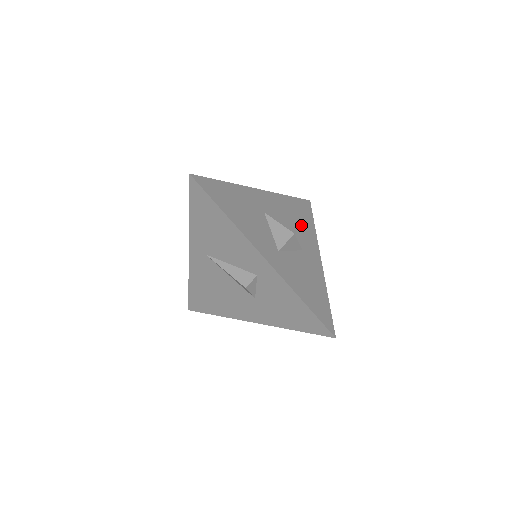
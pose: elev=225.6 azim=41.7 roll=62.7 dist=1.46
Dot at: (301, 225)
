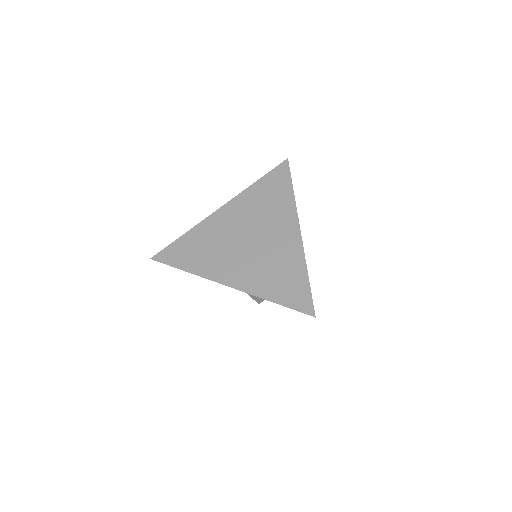
Dot at: occluded
